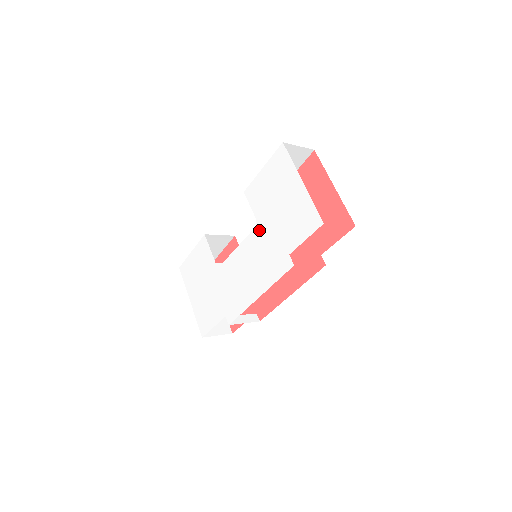
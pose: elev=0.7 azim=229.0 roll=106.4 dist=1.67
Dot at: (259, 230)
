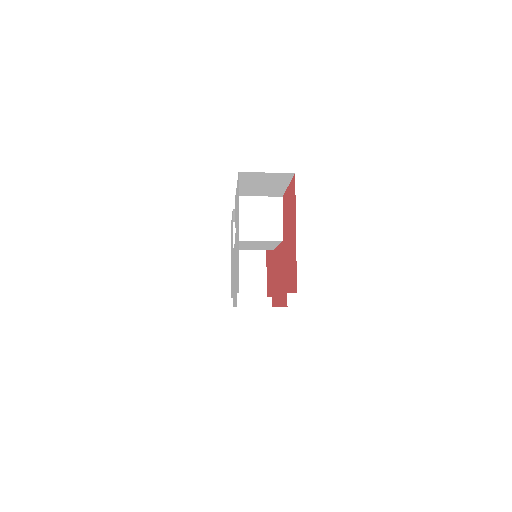
Dot at: (235, 247)
